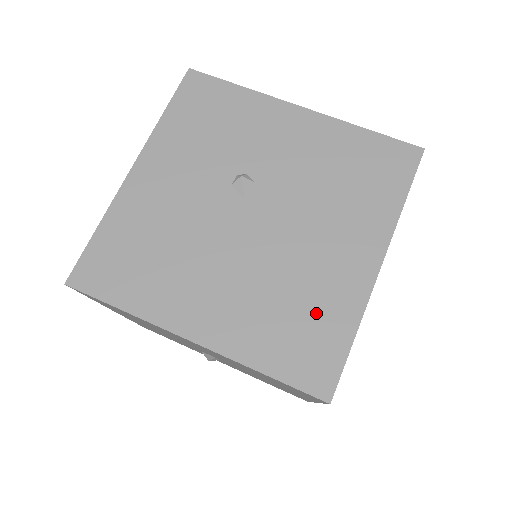
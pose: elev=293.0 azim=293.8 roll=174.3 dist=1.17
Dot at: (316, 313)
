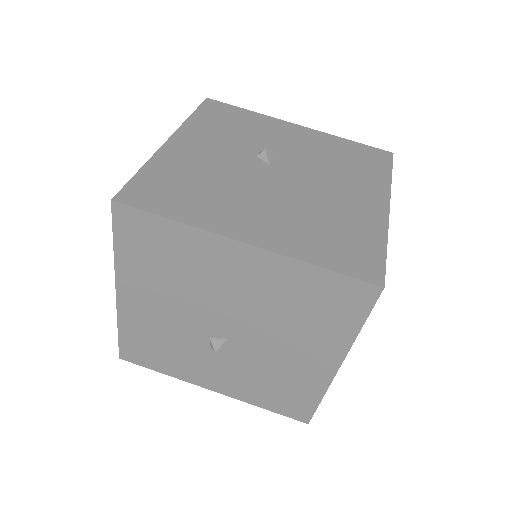
Dot at: (350, 230)
